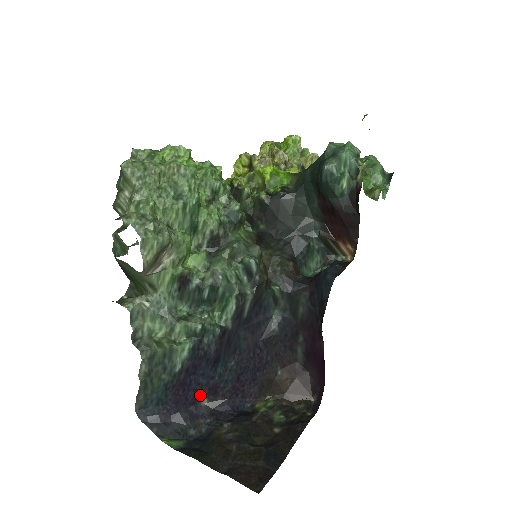
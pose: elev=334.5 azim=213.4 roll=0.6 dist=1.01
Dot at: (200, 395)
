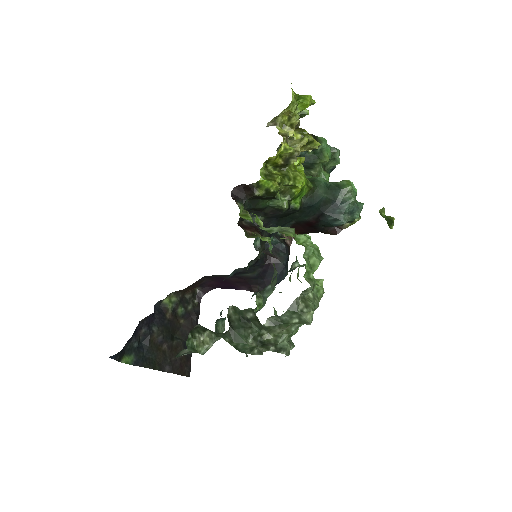
Dot at: occluded
